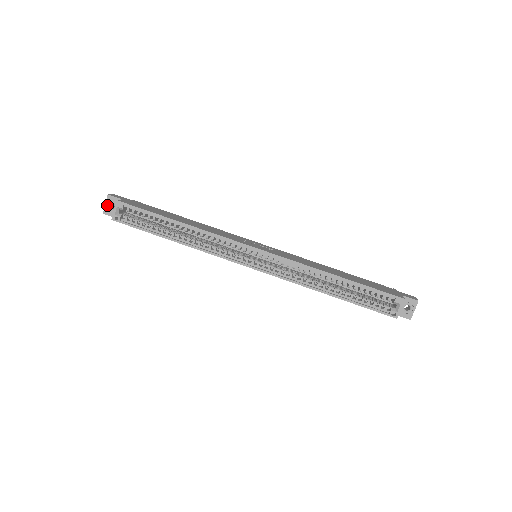
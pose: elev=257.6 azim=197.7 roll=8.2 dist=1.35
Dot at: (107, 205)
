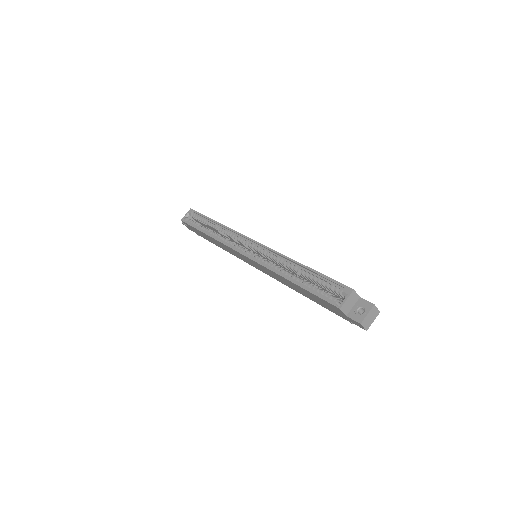
Dot at: occluded
